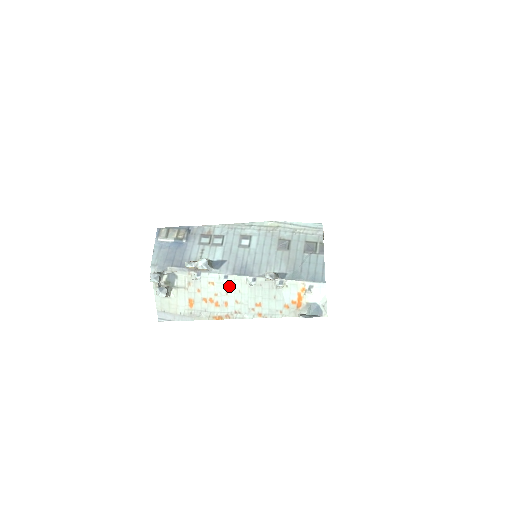
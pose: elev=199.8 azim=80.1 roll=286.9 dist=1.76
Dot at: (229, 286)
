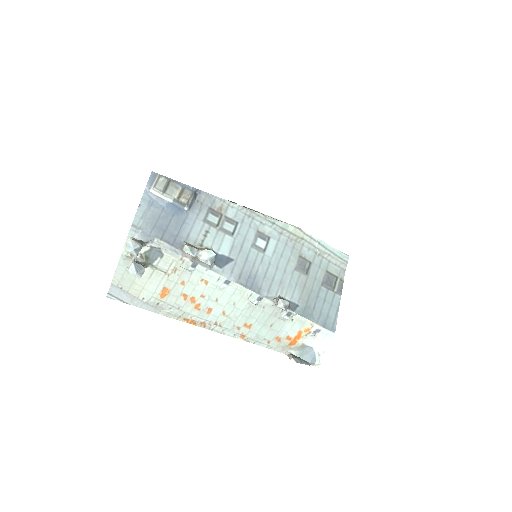
Dot at: (225, 293)
